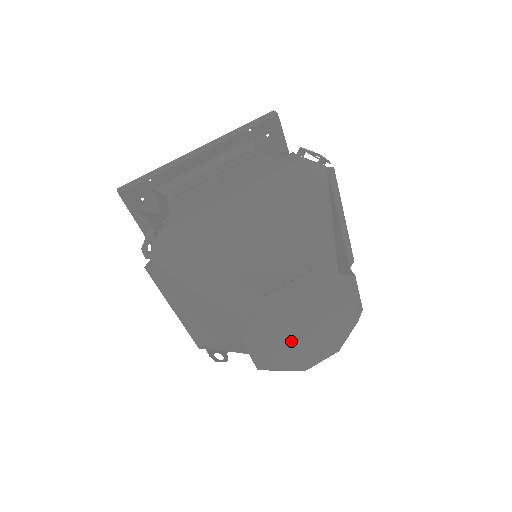
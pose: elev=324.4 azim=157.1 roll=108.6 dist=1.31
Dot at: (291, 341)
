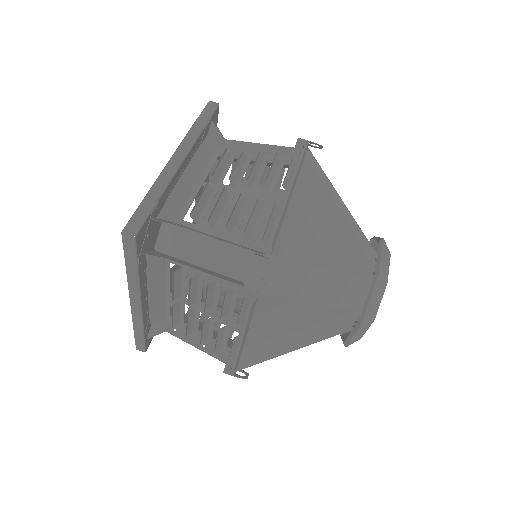
Dot at: occluded
